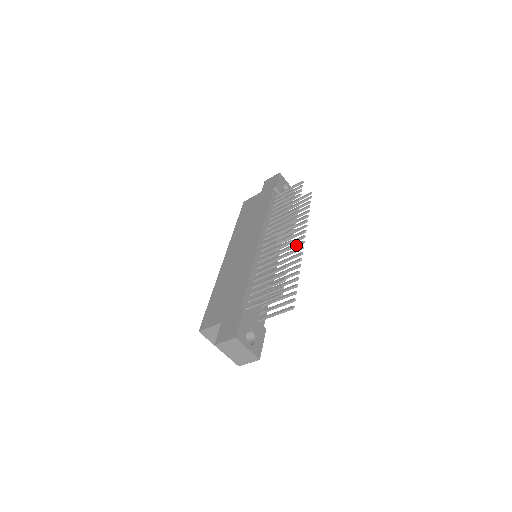
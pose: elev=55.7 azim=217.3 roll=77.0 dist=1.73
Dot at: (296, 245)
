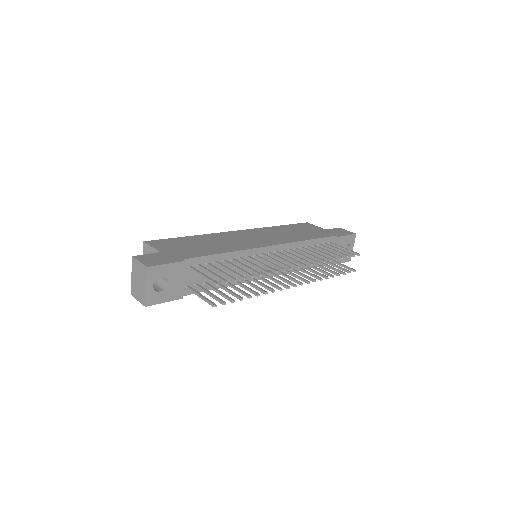
Dot at: (288, 281)
